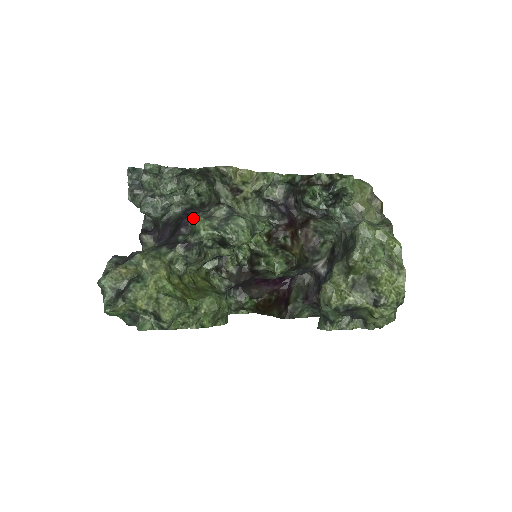
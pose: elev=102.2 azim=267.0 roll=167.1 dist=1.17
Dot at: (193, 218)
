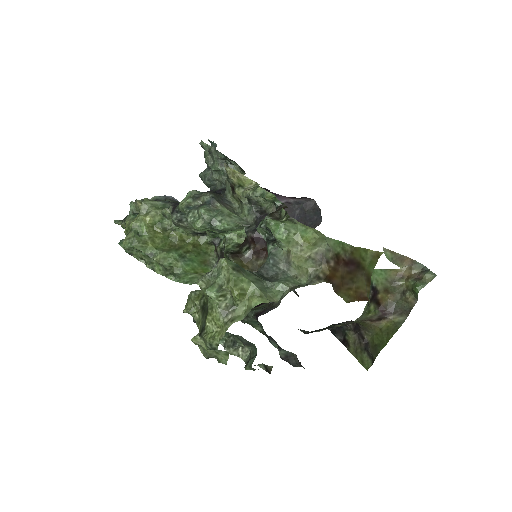
Dot at: (188, 193)
